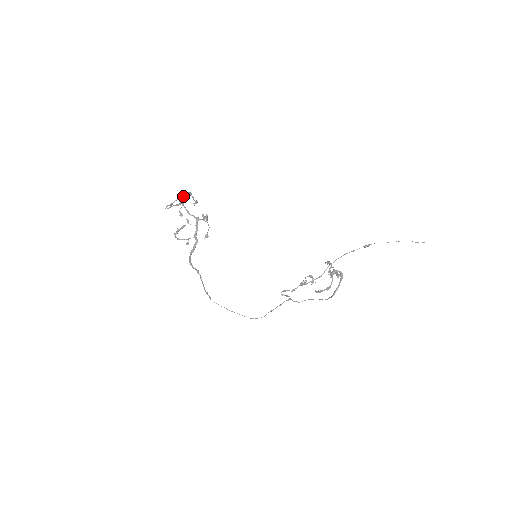
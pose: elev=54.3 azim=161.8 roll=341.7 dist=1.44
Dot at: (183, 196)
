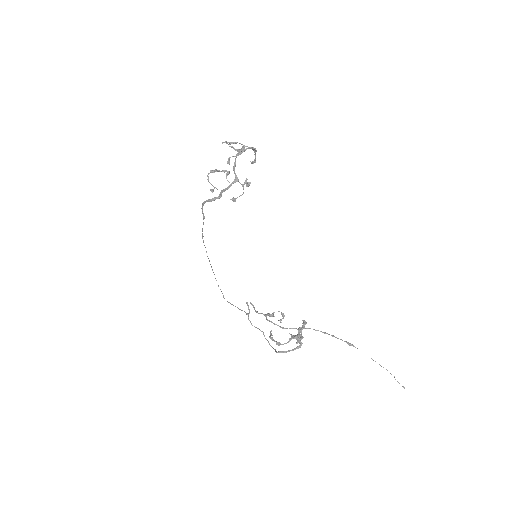
Dot at: (243, 149)
